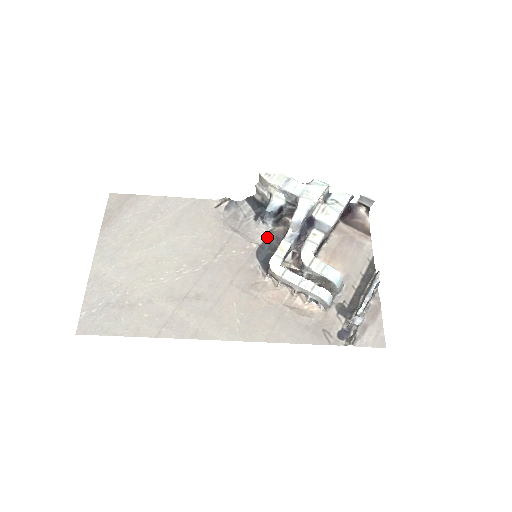
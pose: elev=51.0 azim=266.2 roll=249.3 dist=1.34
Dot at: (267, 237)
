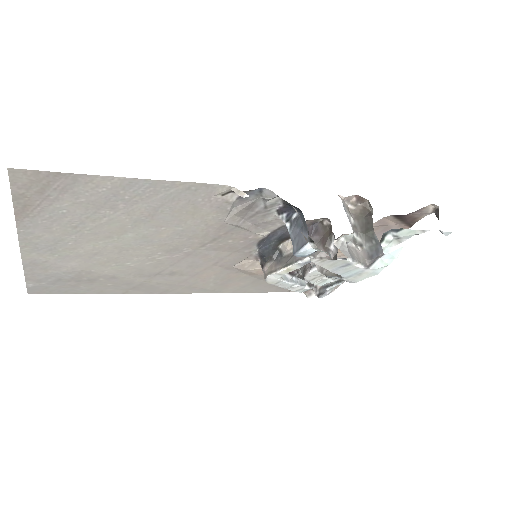
Dot at: (283, 227)
